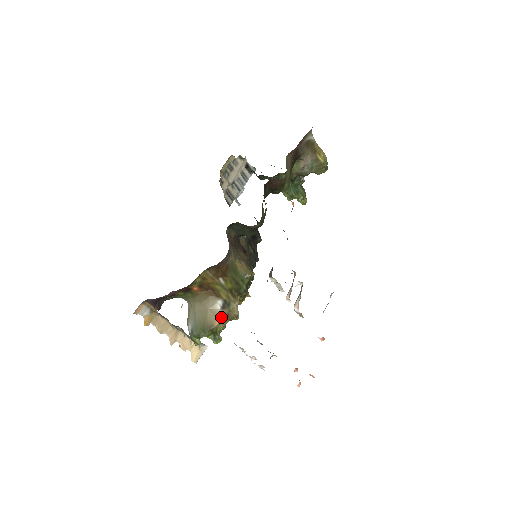
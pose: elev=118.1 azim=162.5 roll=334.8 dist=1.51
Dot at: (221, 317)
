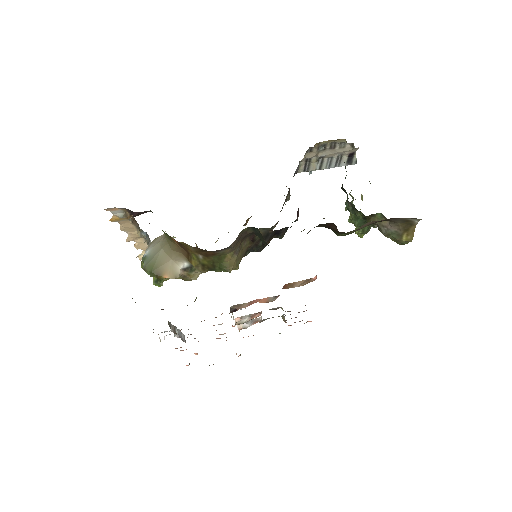
Dot at: (175, 276)
